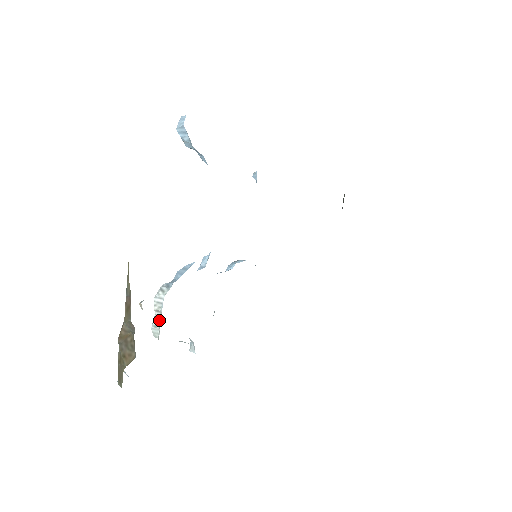
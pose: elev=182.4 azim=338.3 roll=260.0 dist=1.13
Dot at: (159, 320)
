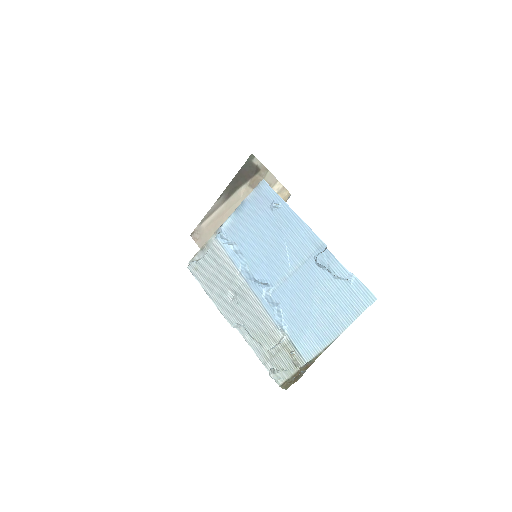
Dot at: (276, 346)
